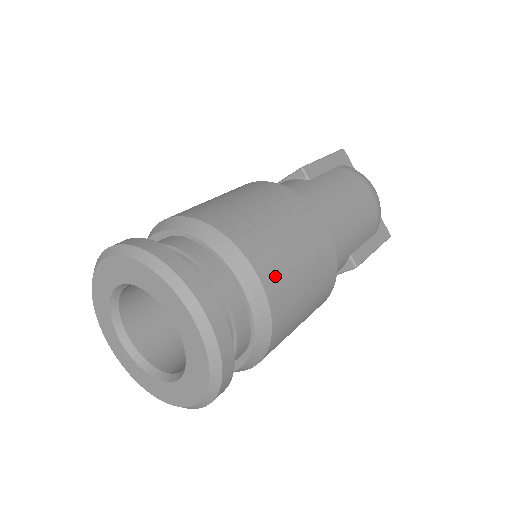
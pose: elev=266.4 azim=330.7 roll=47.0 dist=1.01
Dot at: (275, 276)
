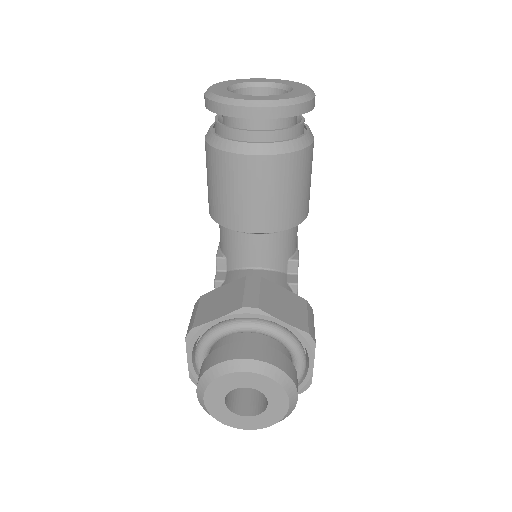
Dot at: occluded
